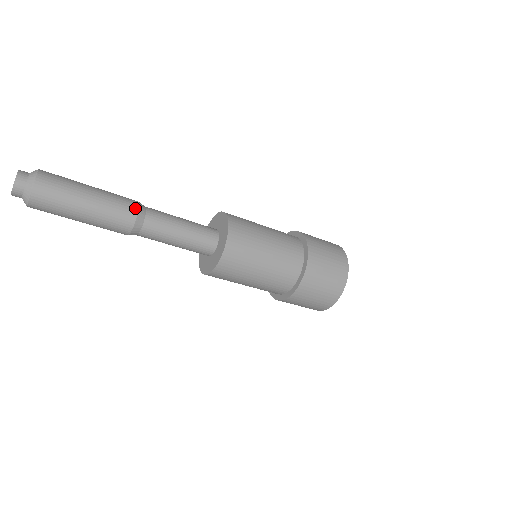
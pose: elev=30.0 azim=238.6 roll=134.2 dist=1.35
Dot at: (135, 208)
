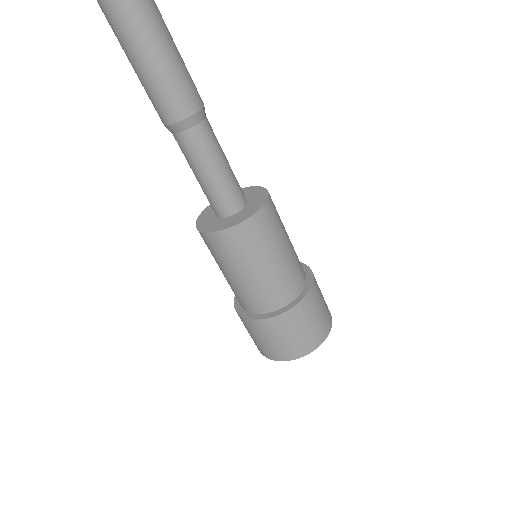
Dot at: (202, 101)
